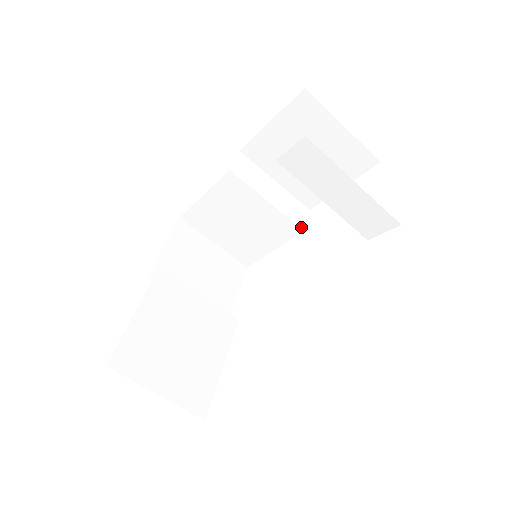
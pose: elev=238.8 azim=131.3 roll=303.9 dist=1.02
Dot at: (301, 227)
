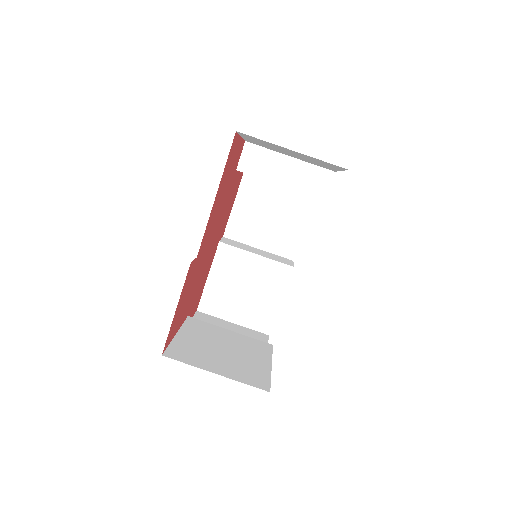
Dot at: (290, 265)
